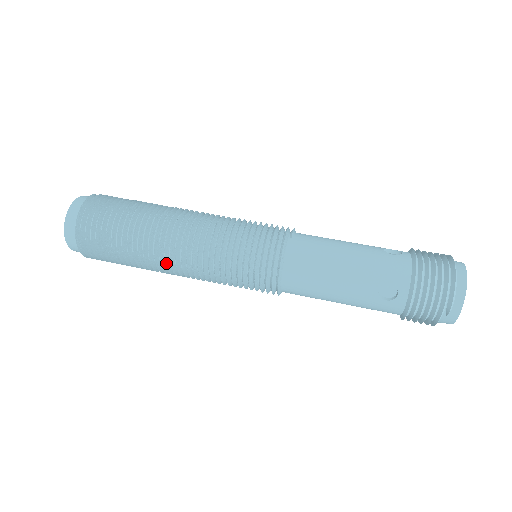
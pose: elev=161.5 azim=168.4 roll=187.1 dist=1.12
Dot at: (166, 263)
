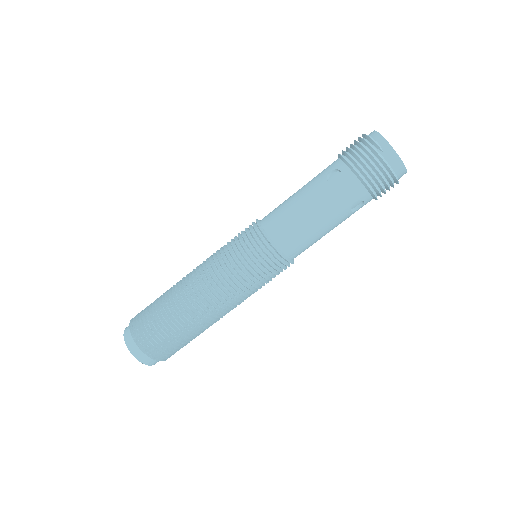
Dot at: (194, 298)
